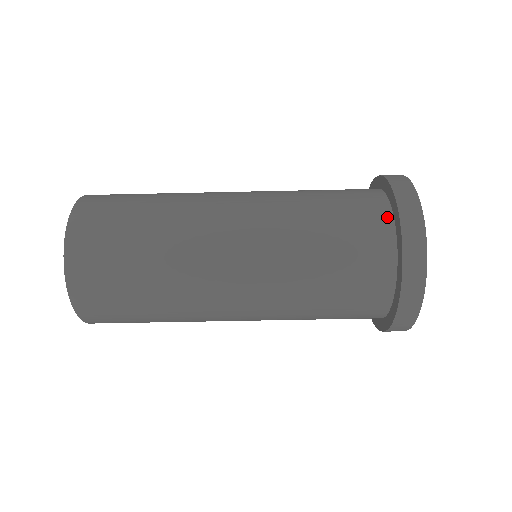
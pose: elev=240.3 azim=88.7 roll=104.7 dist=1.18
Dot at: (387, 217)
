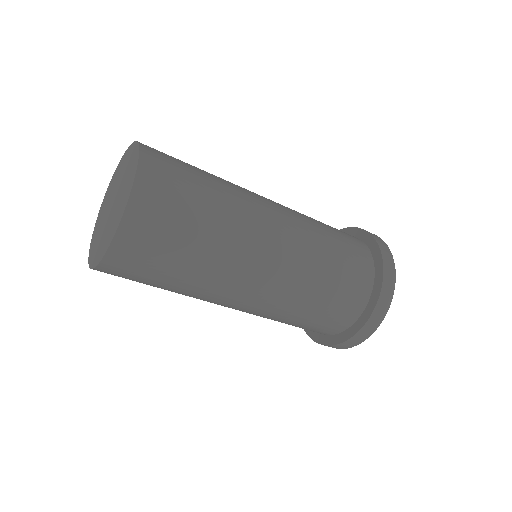
Dot at: (371, 271)
